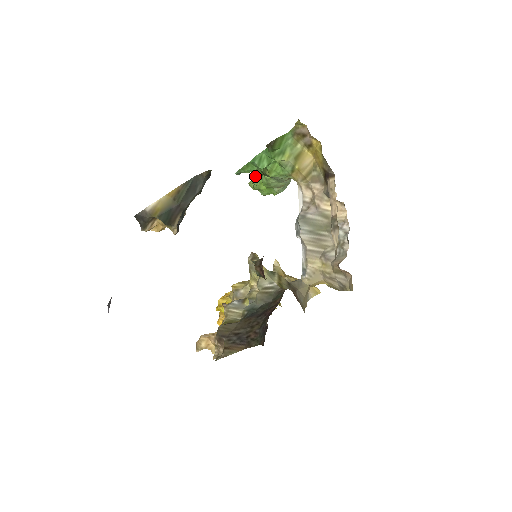
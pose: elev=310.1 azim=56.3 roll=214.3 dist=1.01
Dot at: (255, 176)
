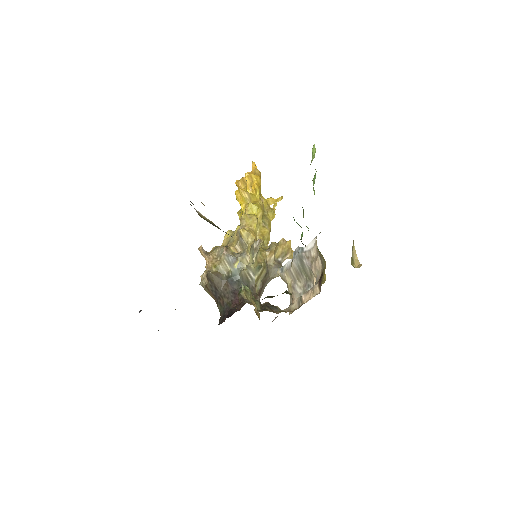
Dot at: occluded
